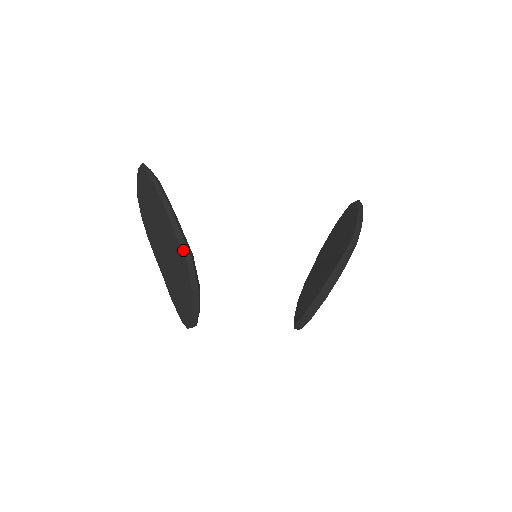
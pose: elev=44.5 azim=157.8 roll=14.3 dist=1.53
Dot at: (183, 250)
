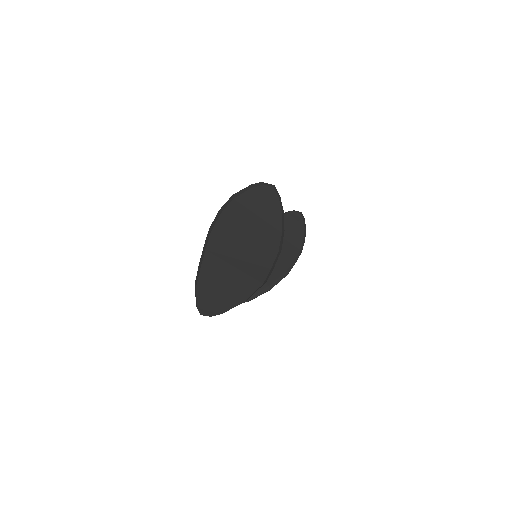
Dot at: (268, 275)
